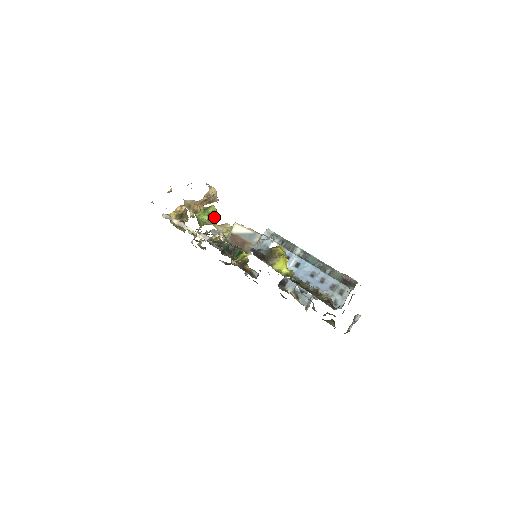
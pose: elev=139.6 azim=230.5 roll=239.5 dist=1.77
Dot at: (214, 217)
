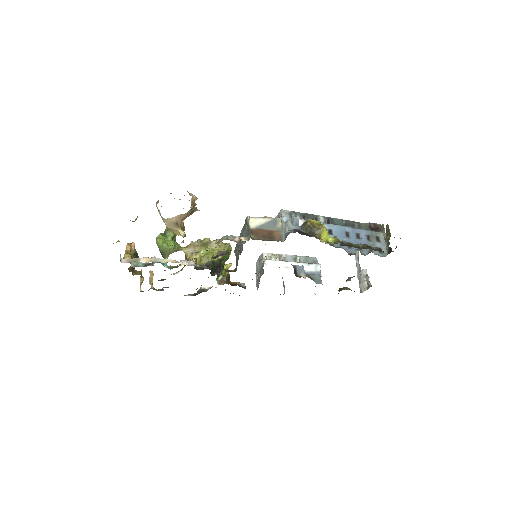
Dot at: occluded
